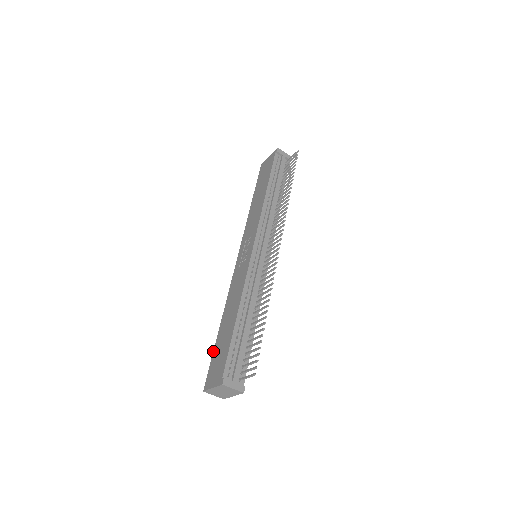
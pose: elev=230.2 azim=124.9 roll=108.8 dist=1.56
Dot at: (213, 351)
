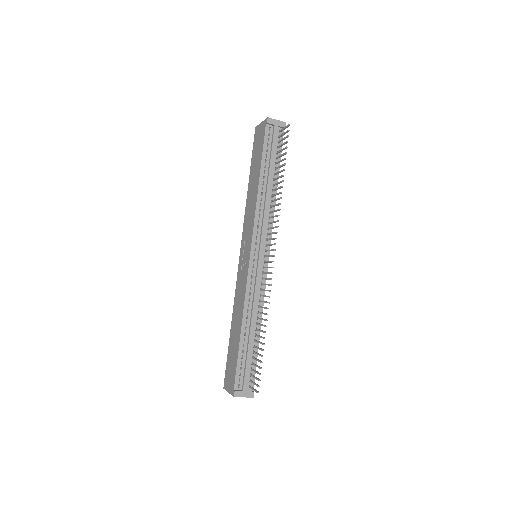
Dot at: occluded
